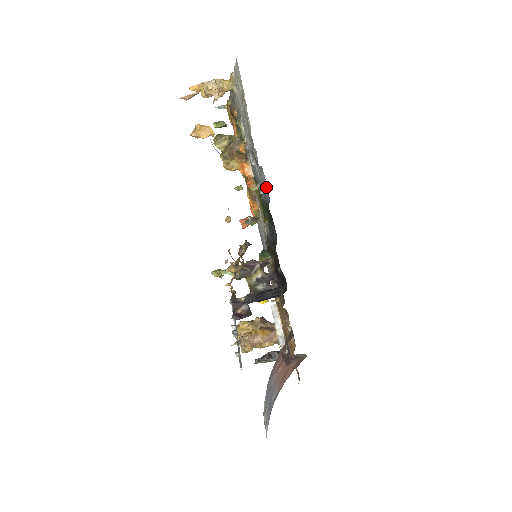
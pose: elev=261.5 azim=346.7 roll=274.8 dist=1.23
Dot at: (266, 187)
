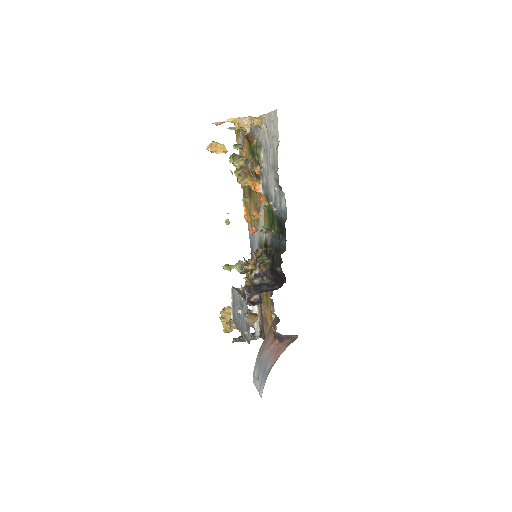
Dot at: (284, 208)
